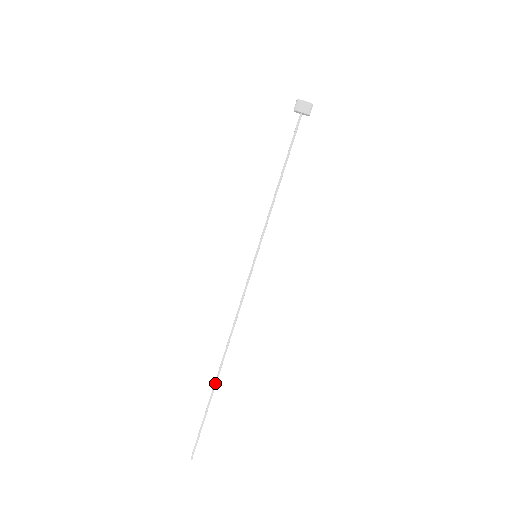
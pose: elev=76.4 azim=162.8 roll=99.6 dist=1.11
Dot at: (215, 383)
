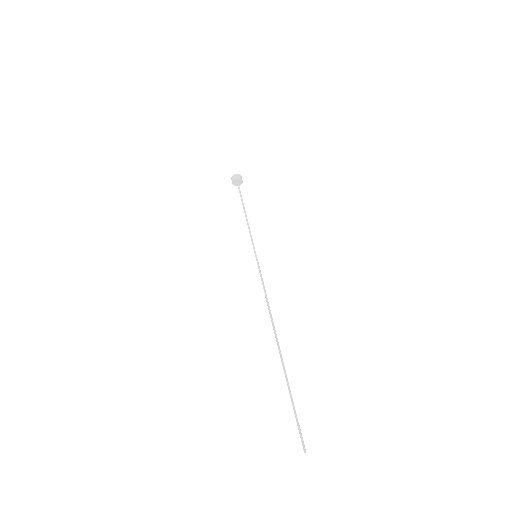
Dot at: (281, 359)
